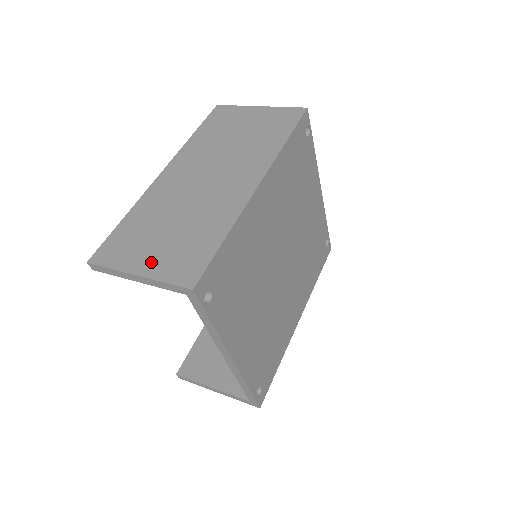
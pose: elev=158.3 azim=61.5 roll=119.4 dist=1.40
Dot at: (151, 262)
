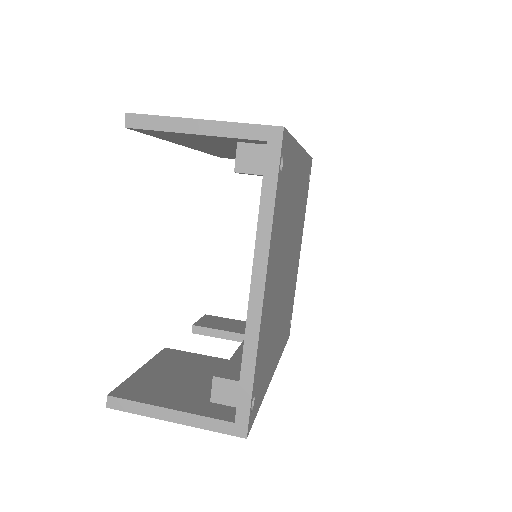
Dot at: occluded
